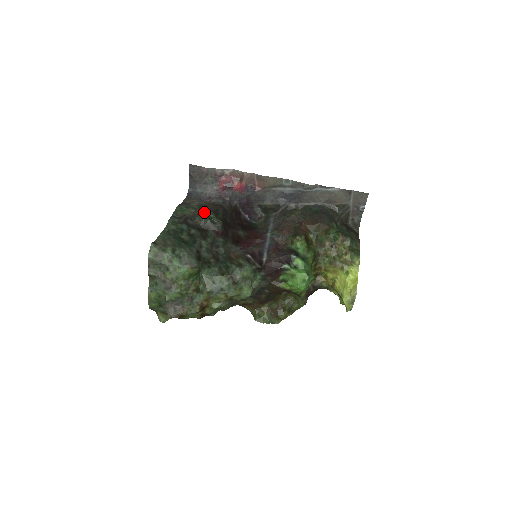
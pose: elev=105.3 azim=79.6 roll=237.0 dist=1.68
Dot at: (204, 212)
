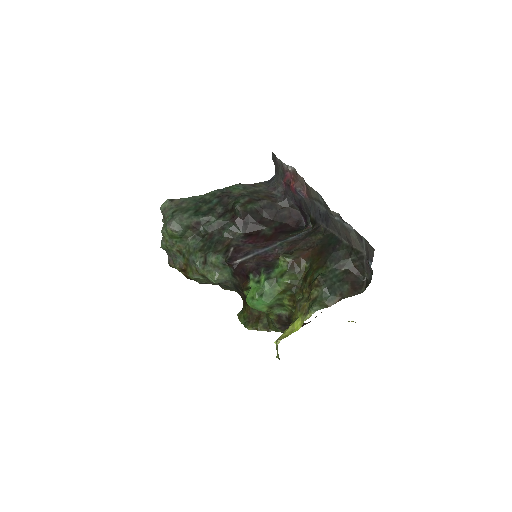
Dot at: (242, 196)
